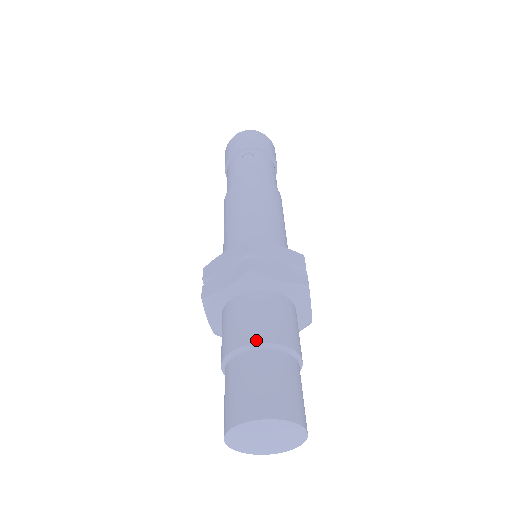
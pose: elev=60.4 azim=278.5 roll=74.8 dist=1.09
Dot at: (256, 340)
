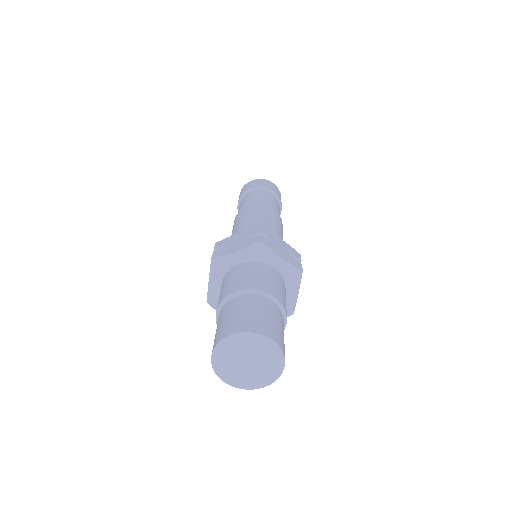
Dot at: (256, 288)
